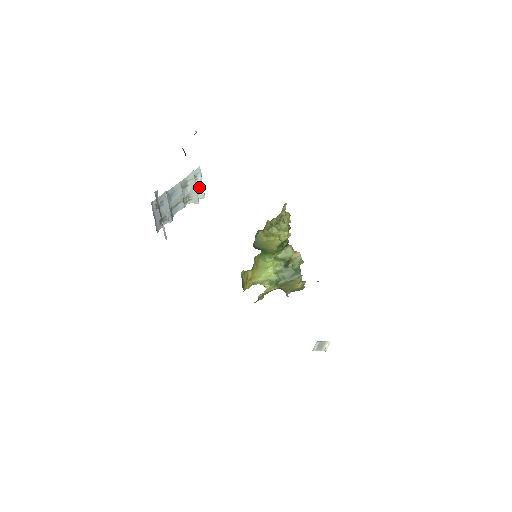
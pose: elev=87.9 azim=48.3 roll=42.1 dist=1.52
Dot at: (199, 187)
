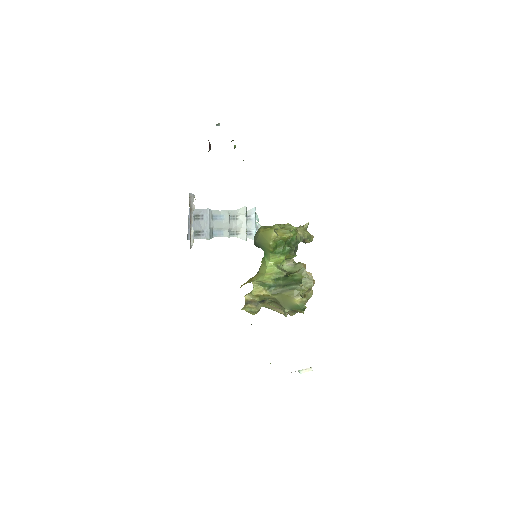
Dot at: (251, 227)
